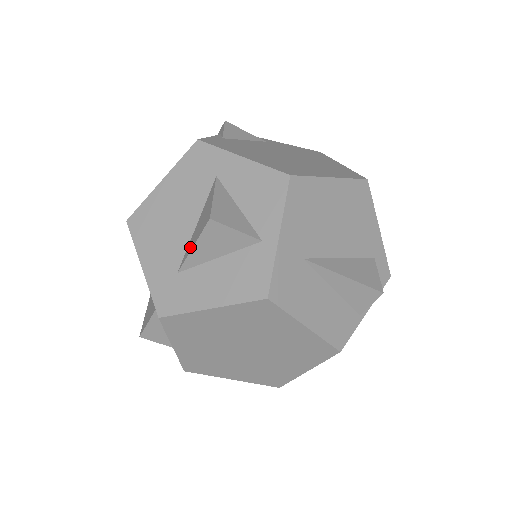
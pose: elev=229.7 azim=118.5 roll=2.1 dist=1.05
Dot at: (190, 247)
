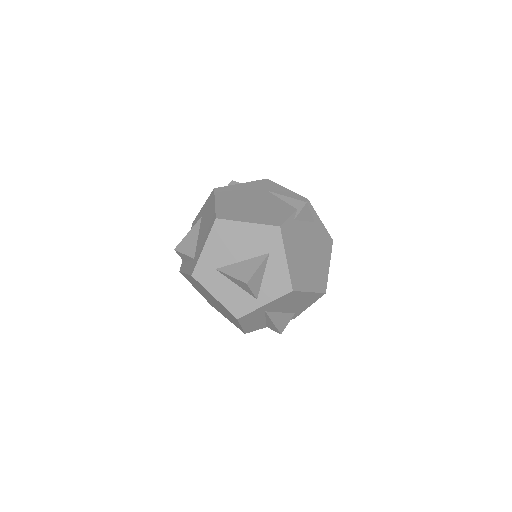
Dot at: (230, 271)
